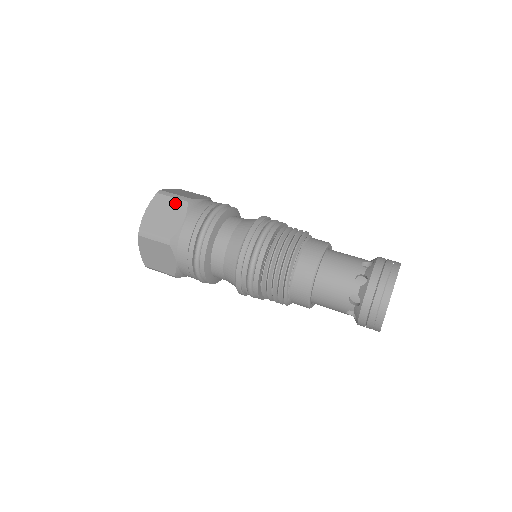
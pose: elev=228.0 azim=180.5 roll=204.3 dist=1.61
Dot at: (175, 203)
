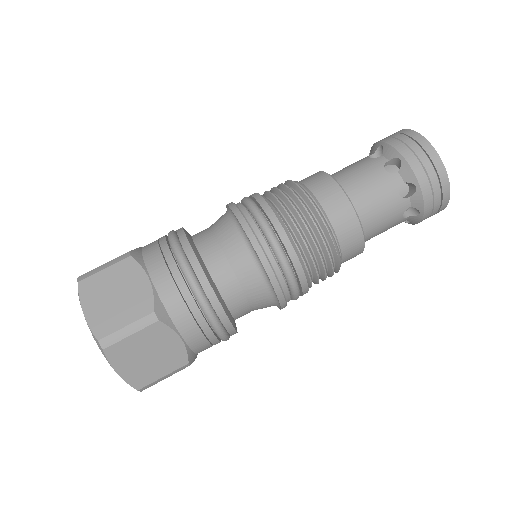
Dot at: (115, 271)
